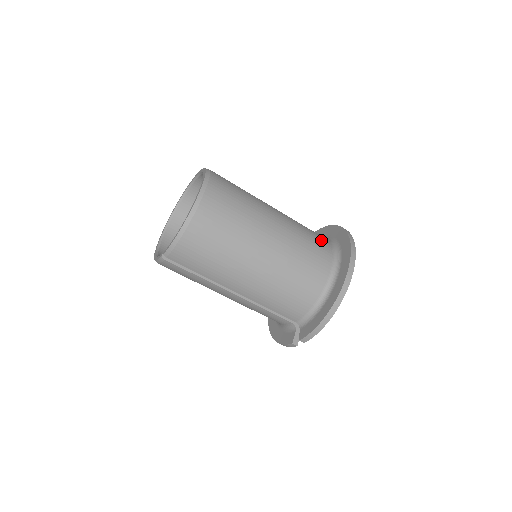
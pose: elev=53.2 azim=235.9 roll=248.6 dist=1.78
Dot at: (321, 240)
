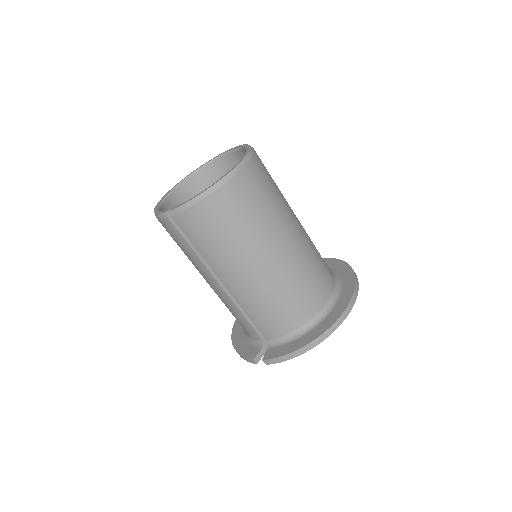
Dot at: (327, 270)
